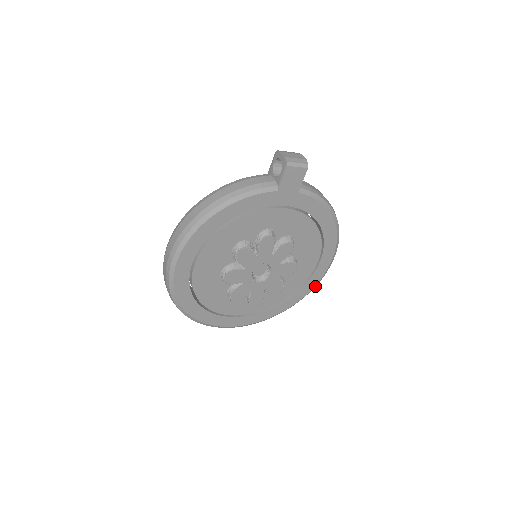
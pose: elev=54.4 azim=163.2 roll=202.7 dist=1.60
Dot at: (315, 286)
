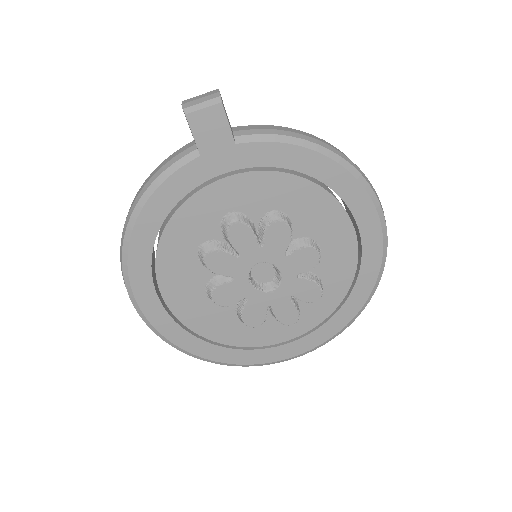
Dot at: (382, 269)
